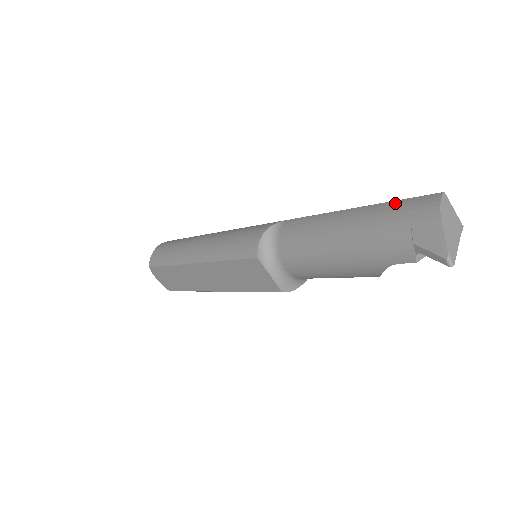
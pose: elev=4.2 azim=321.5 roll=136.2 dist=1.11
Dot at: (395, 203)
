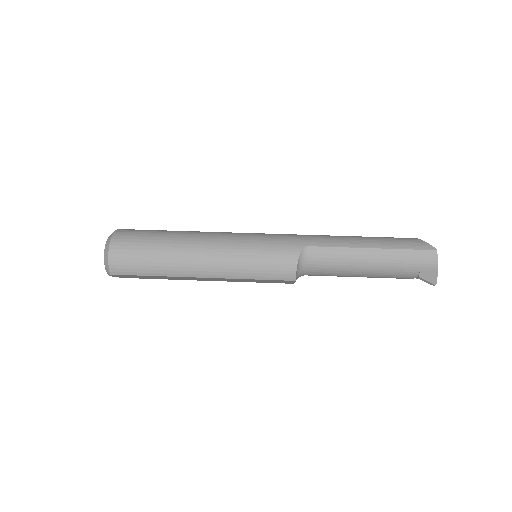
Dot at: (408, 252)
